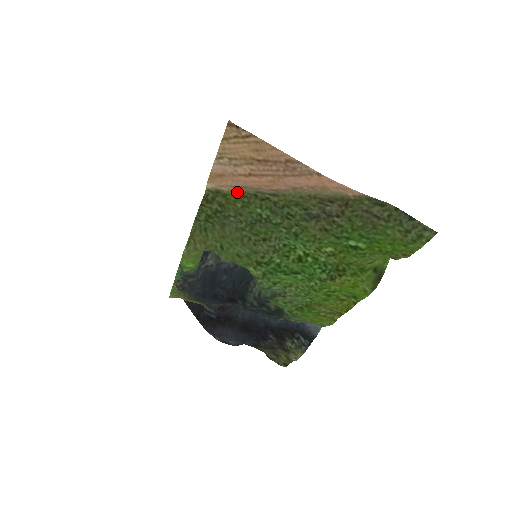
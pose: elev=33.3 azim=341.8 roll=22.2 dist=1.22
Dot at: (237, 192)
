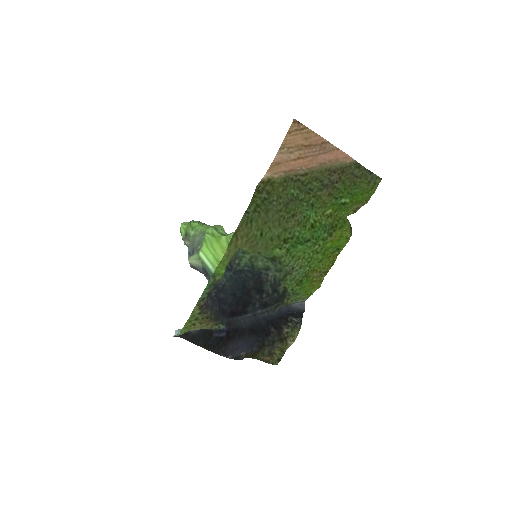
Dot at: (283, 177)
